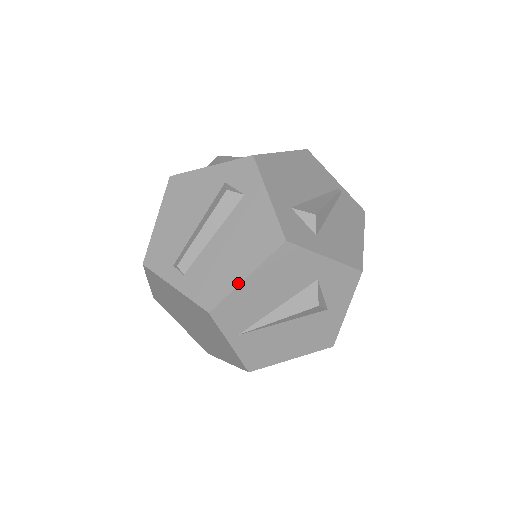
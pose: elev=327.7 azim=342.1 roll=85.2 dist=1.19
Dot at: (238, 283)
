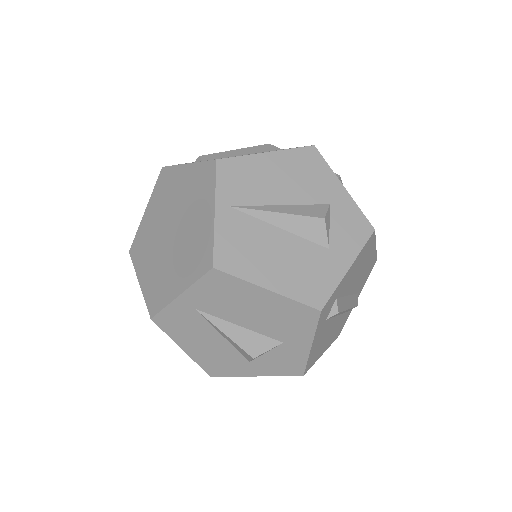
Dot at: (257, 153)
